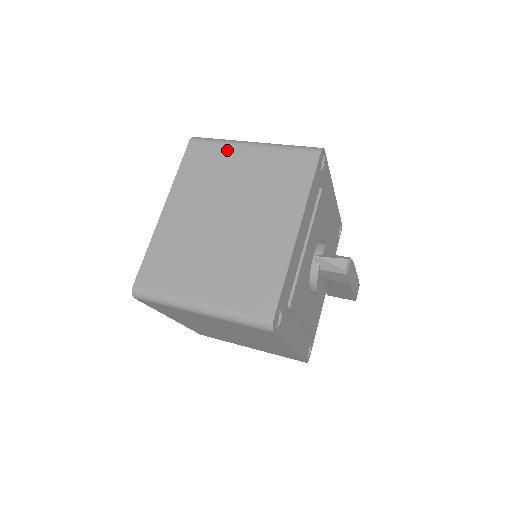
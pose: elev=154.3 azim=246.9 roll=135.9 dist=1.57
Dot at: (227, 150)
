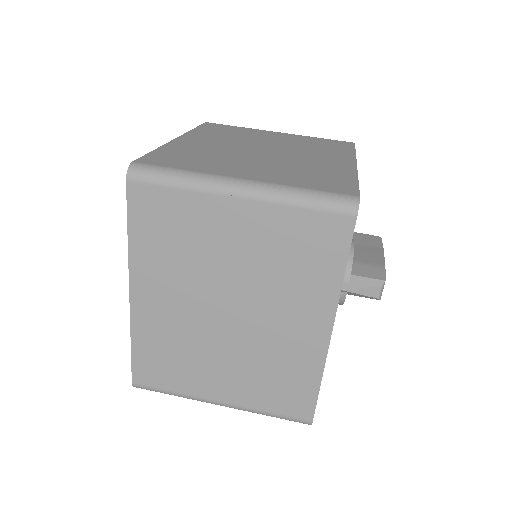
Dot at: (198, 204)
